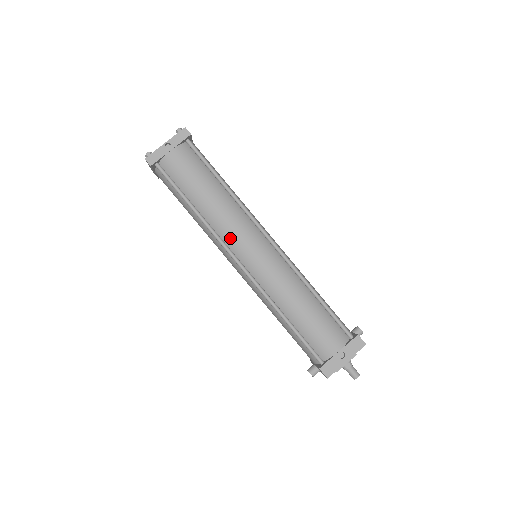
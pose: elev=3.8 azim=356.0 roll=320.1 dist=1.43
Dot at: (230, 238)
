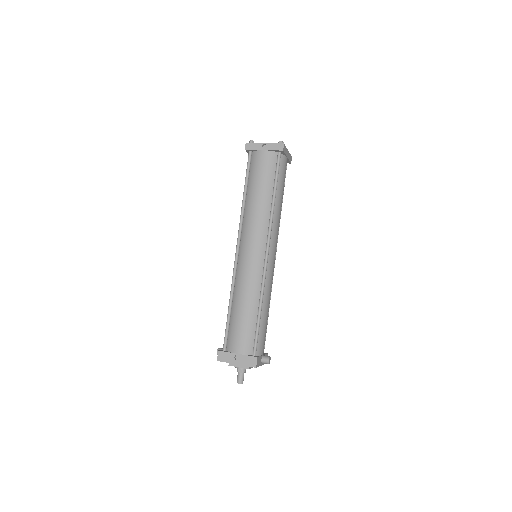
Dot at: (246, 230)
